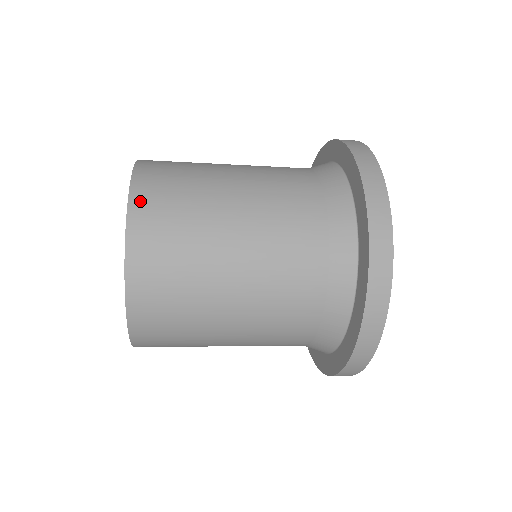
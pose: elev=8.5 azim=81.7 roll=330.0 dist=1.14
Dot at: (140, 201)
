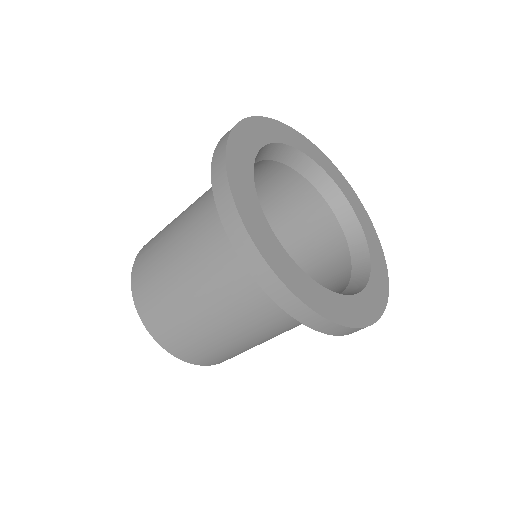
Dot at: occluded
